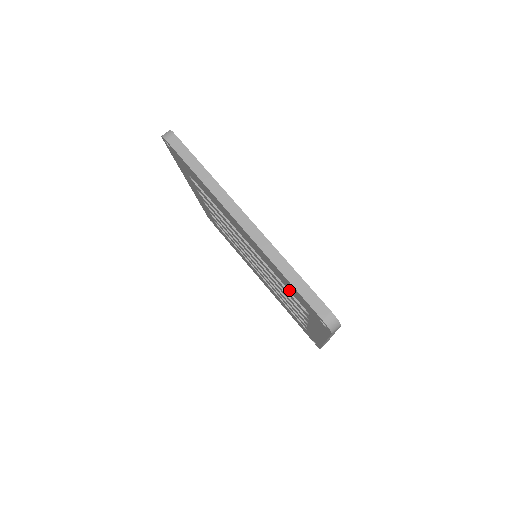
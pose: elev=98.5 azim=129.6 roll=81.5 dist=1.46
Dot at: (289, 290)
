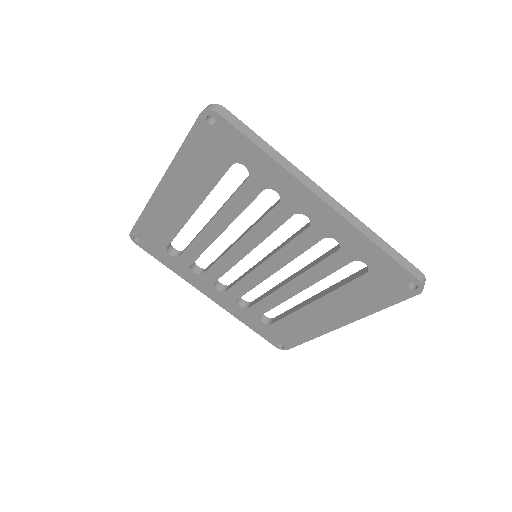
Dot at: (219, 176)
